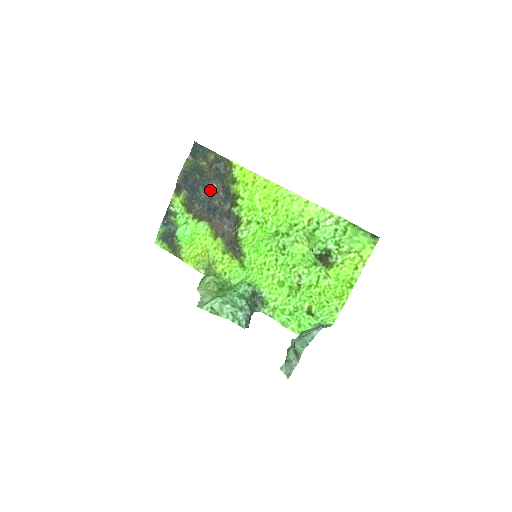
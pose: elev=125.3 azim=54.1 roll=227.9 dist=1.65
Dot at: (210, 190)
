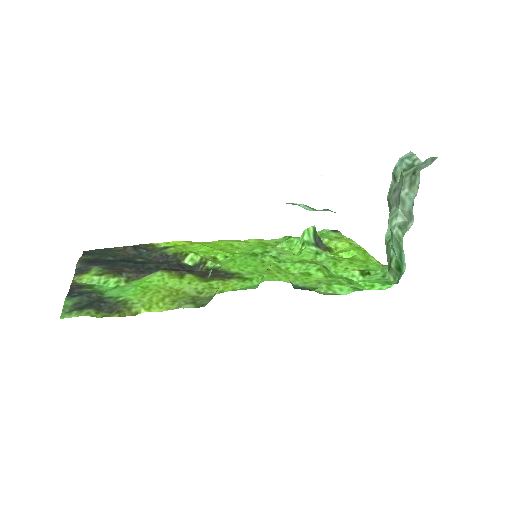
Dot at: (137, 261)
